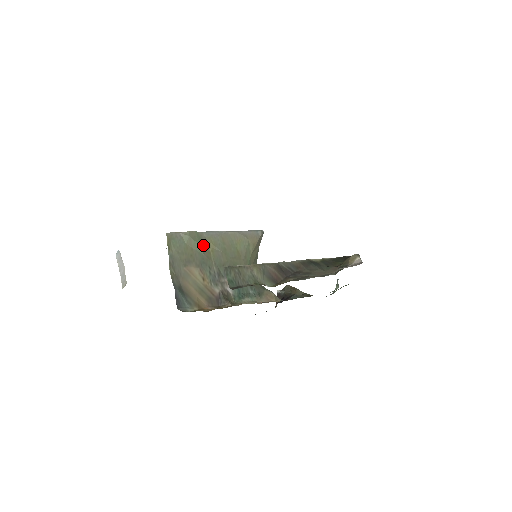
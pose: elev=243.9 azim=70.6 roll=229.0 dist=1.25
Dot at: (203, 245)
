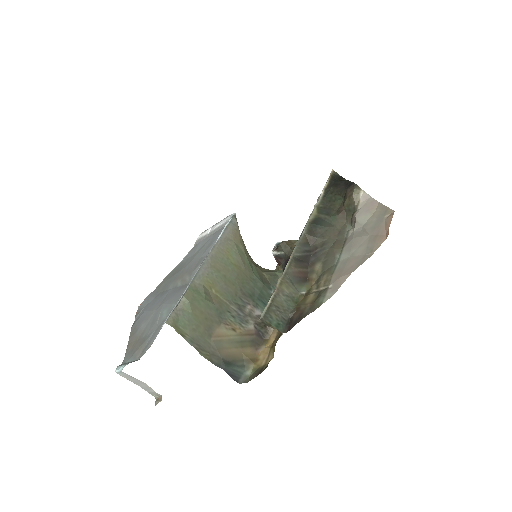
Dot at: (206, 295)
